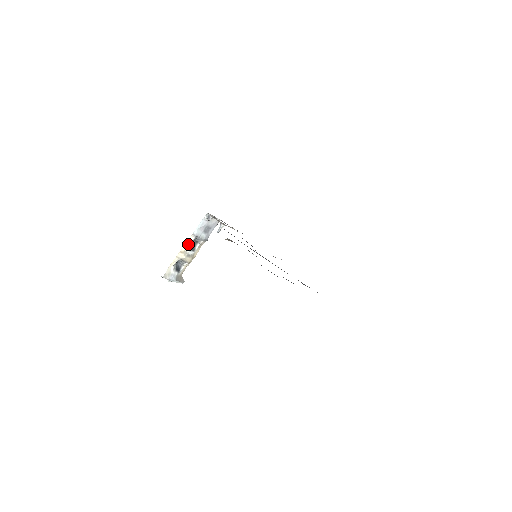
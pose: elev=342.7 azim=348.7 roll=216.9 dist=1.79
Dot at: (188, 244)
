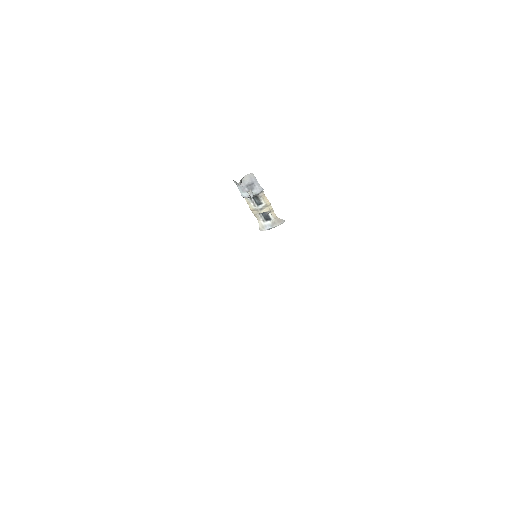
Dot at: (251, 203)
